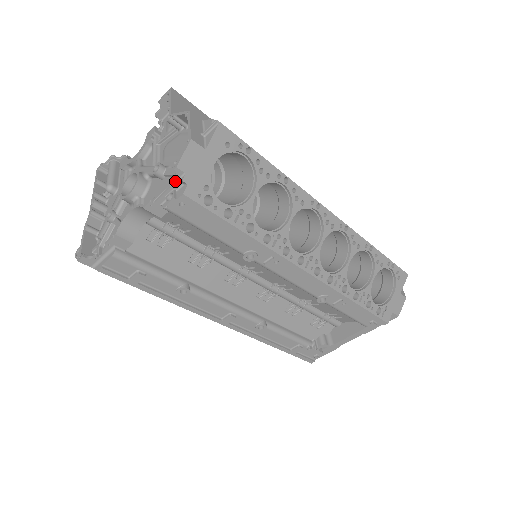
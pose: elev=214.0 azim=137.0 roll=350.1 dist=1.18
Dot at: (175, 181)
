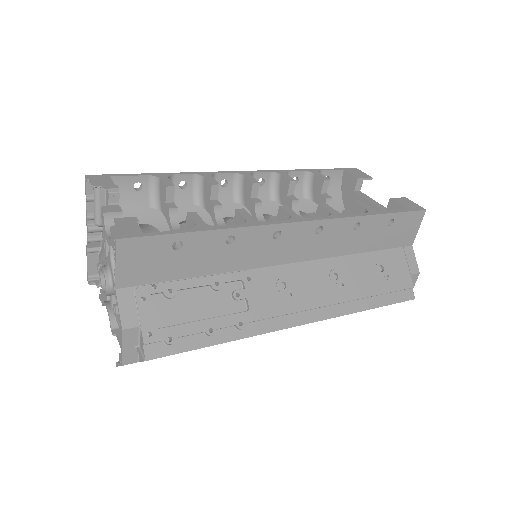
Dot at: occluded
